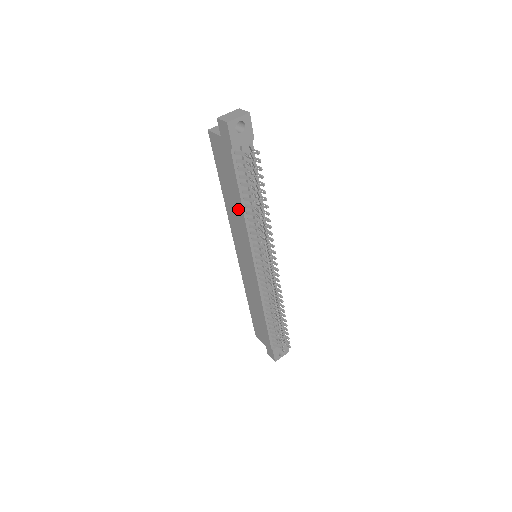
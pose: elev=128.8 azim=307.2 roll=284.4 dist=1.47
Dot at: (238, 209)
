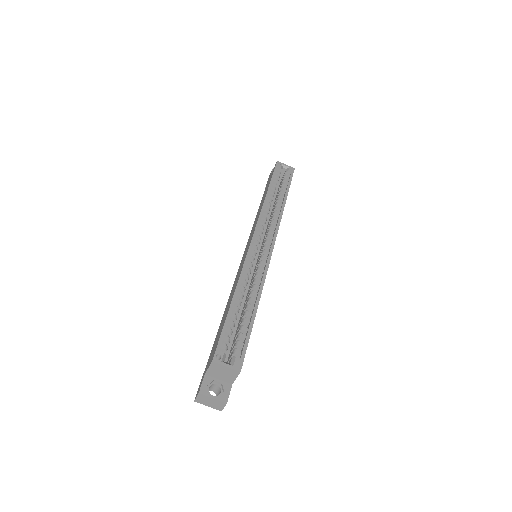
Dot at: occluded
